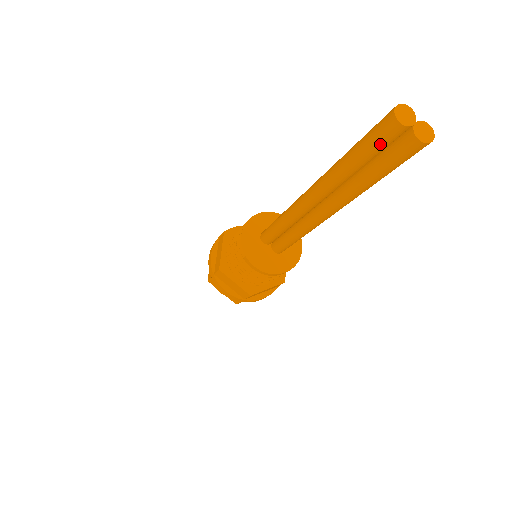
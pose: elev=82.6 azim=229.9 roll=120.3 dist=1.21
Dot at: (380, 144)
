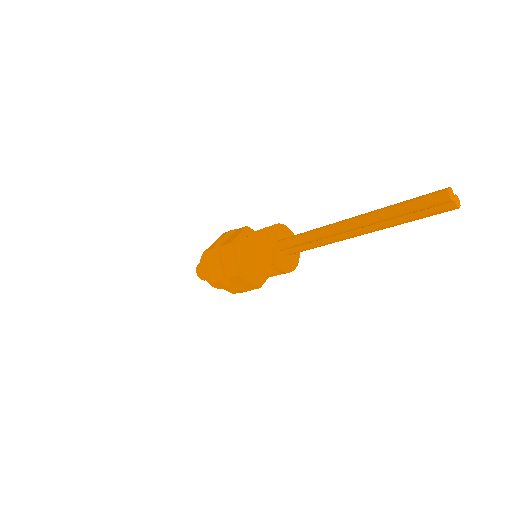
Dot at: (431, 207)
